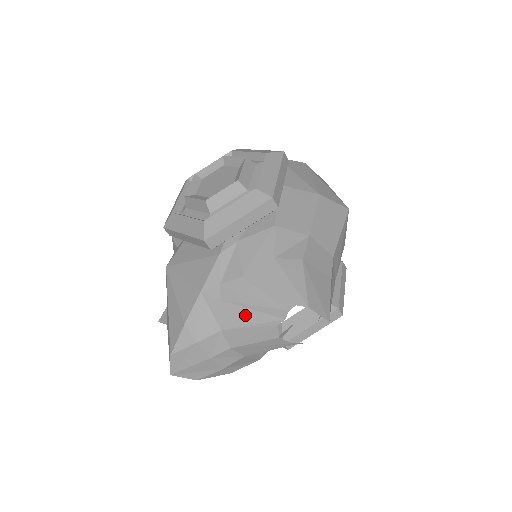
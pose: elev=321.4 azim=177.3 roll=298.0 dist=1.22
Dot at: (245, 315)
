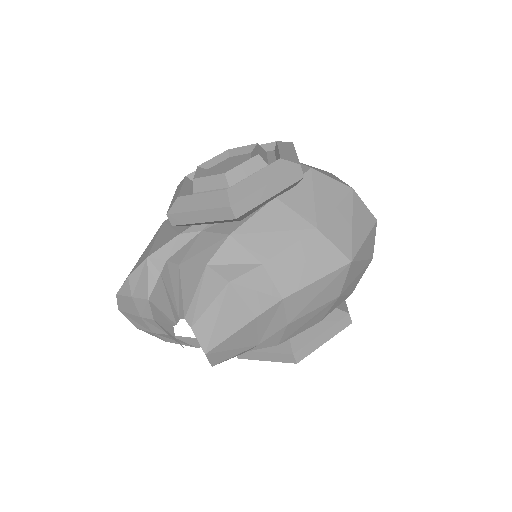
Dot at: (163, 299)
